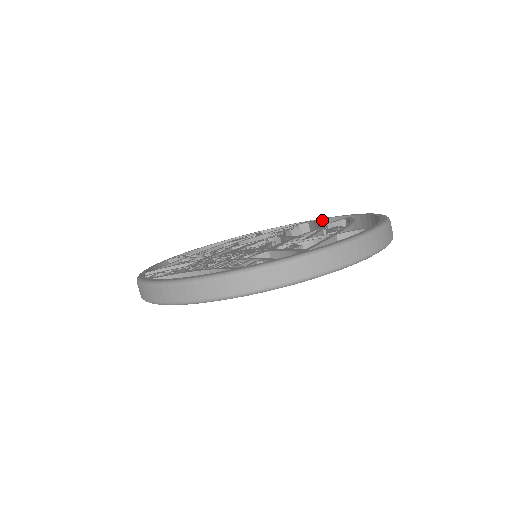
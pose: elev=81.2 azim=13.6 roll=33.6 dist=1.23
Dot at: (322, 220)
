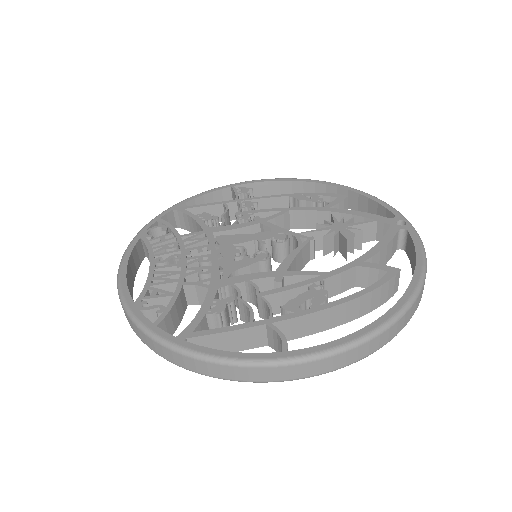
Dot at: (408, 233)
